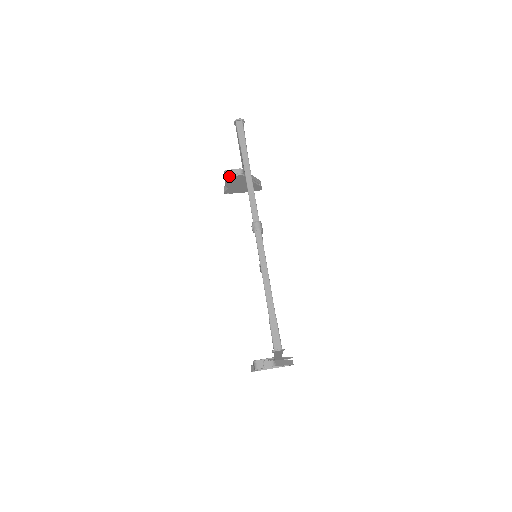
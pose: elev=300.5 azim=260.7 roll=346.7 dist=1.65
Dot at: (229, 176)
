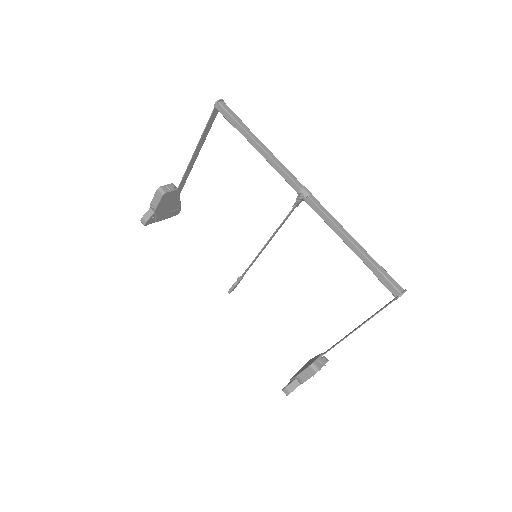
Dot at: (167, 192)
